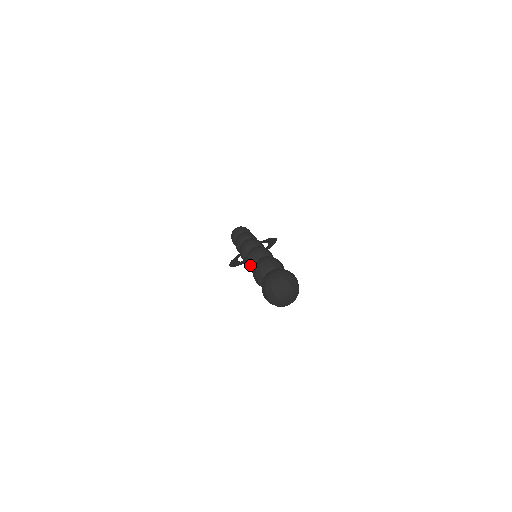
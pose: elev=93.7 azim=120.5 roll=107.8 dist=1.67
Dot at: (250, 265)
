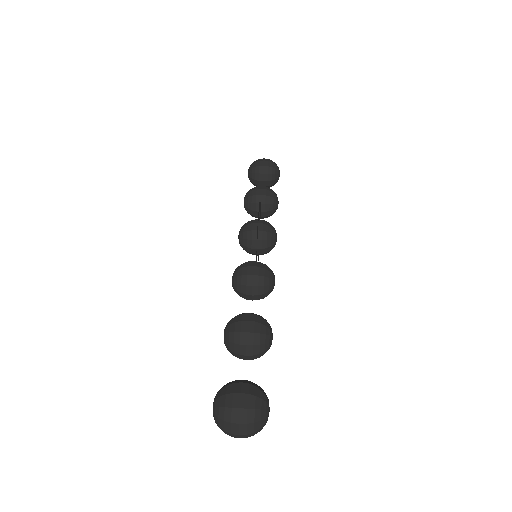
Dot at: occluded
